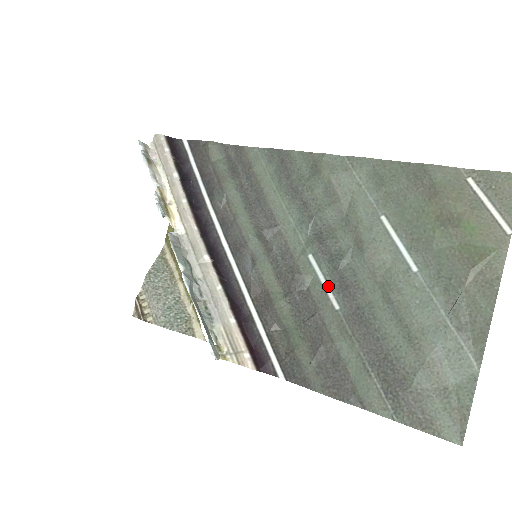
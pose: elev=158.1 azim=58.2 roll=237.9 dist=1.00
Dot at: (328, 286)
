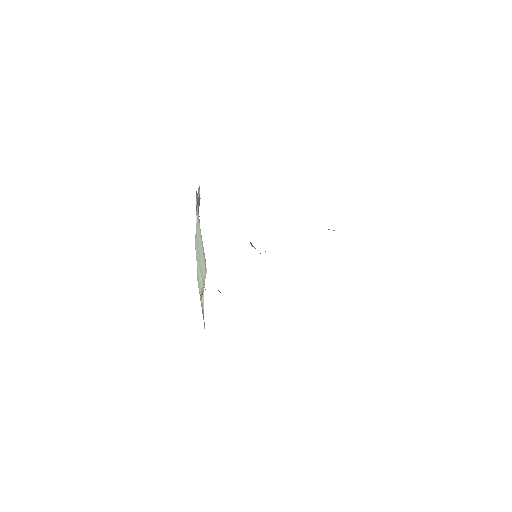
Dot at: occluded
